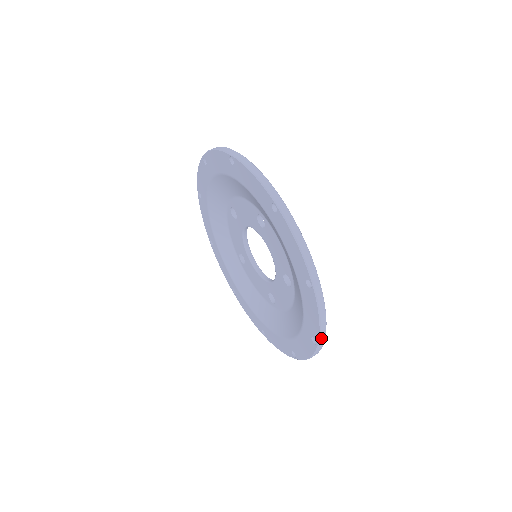
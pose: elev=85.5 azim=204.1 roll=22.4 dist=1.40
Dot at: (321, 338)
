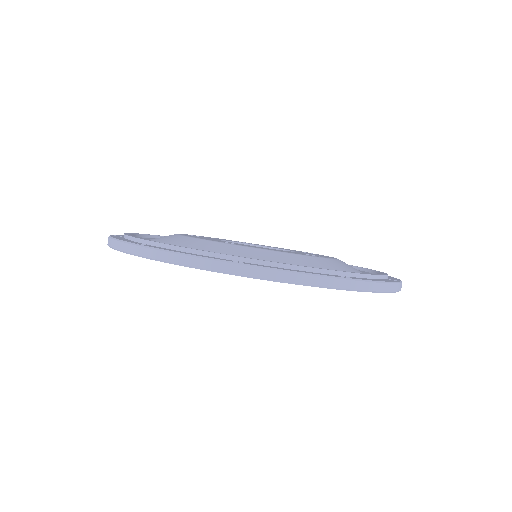
Dot at: (397, 290)
